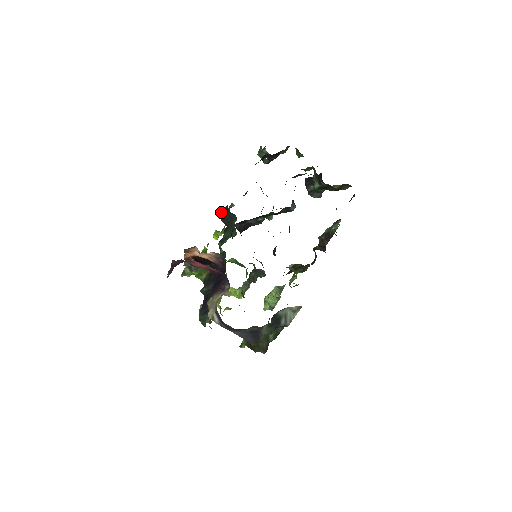
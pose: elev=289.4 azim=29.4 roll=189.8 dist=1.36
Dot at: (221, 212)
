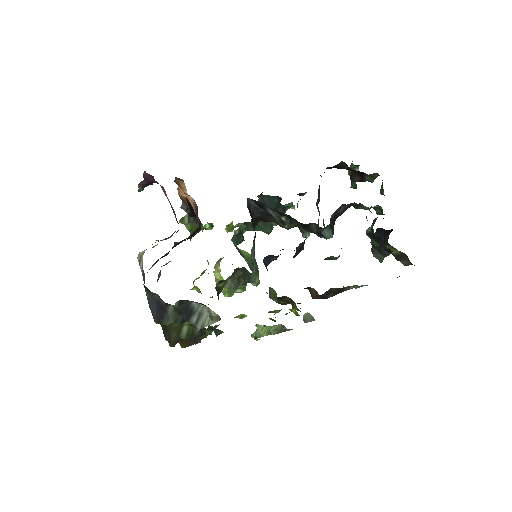
Dot at: (266, 195)
